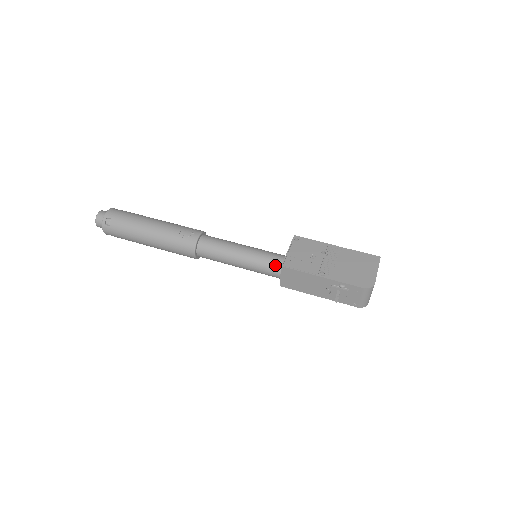
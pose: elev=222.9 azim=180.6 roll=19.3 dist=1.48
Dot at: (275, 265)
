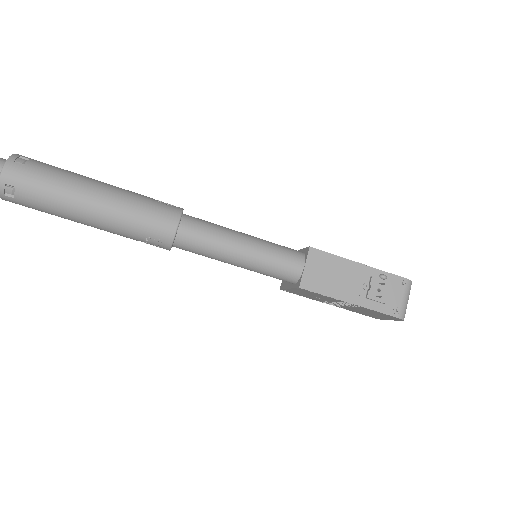
Dot at: (296, 252)
